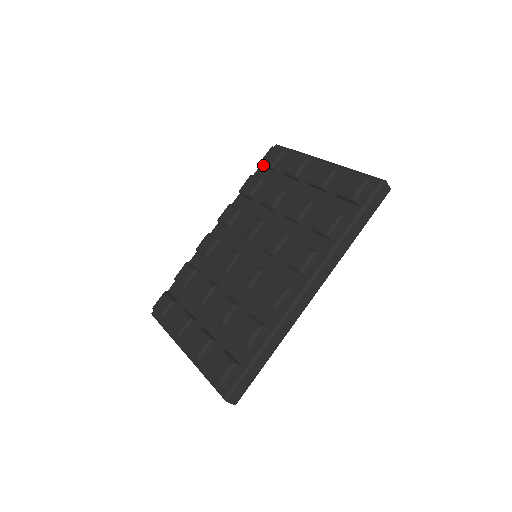
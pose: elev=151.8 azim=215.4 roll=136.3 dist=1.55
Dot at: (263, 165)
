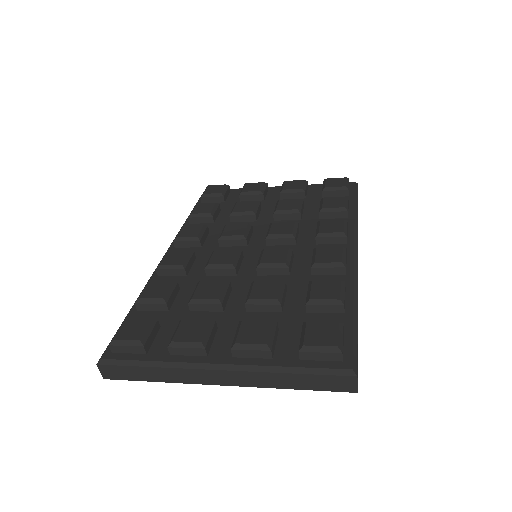
Dot at: (205, 198)
